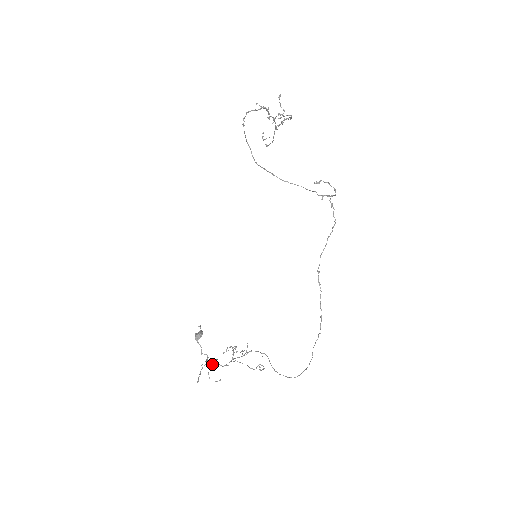
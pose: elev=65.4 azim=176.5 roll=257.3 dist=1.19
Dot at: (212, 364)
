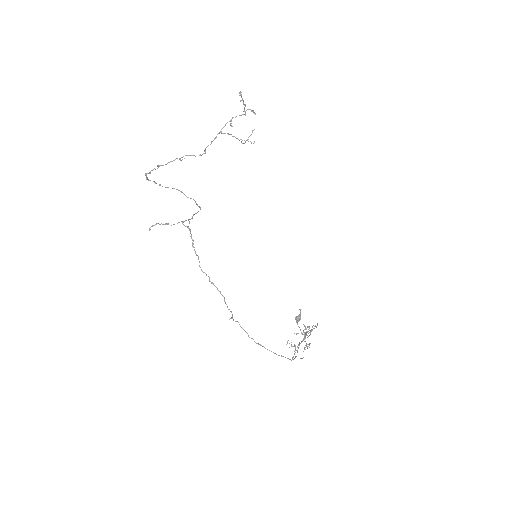
Dot at: occluded
